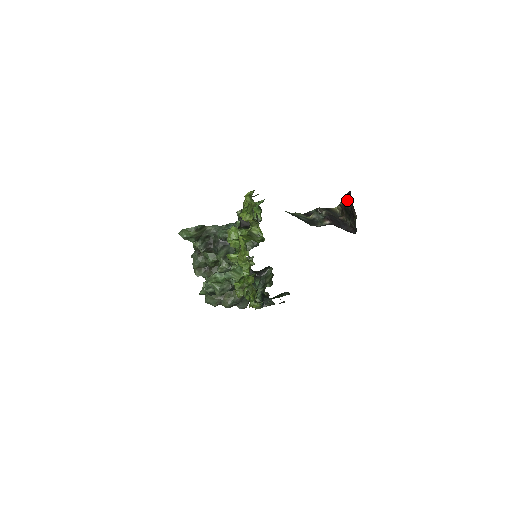
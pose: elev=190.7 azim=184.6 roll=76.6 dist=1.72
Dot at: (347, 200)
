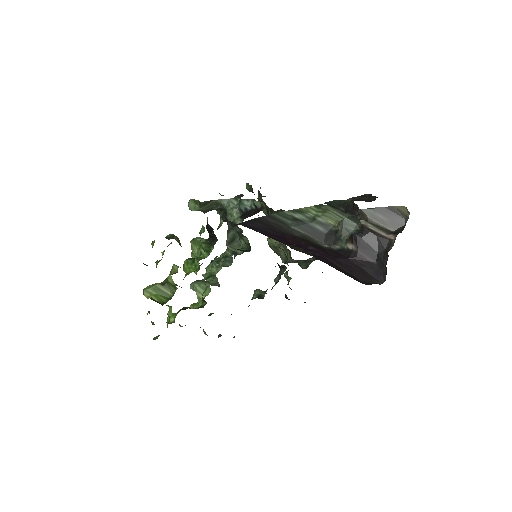
Dot at: occluded
